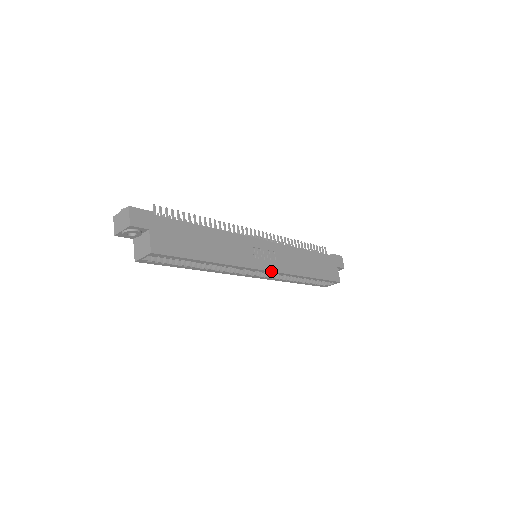
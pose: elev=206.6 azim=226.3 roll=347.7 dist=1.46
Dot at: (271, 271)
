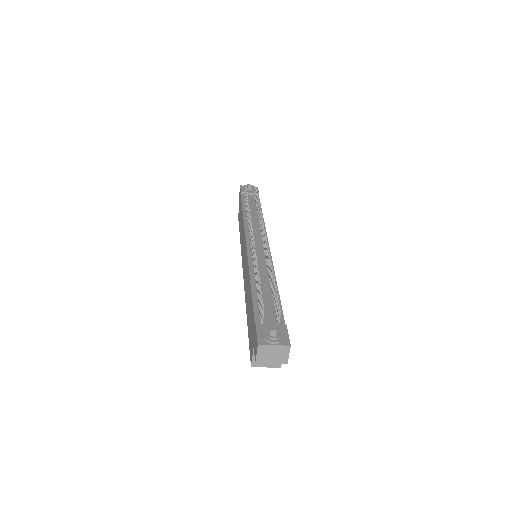
Dot at: occluded
